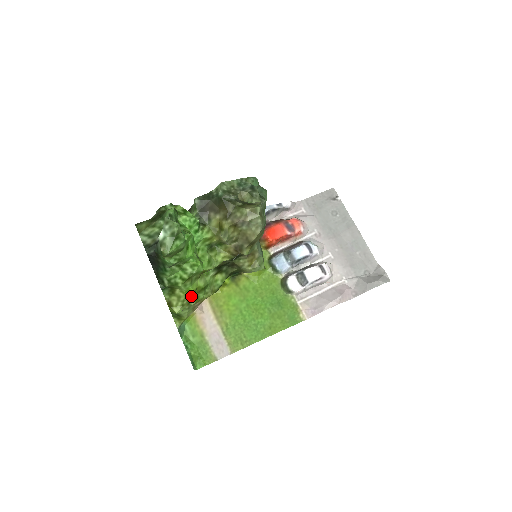
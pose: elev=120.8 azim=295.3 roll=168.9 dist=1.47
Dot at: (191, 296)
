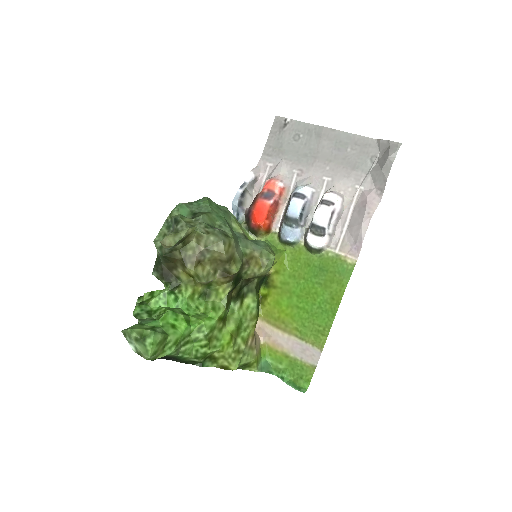
Dot at: (233, 346)
